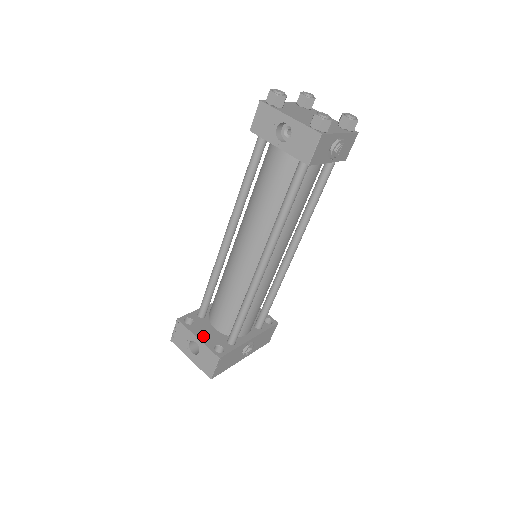
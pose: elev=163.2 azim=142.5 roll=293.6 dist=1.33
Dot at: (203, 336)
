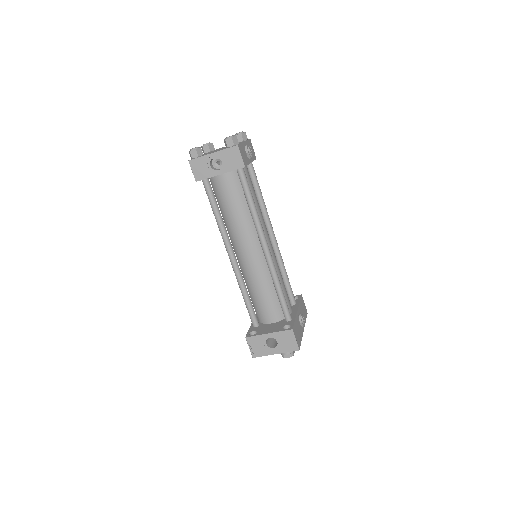
Dot at: (270, 330)
